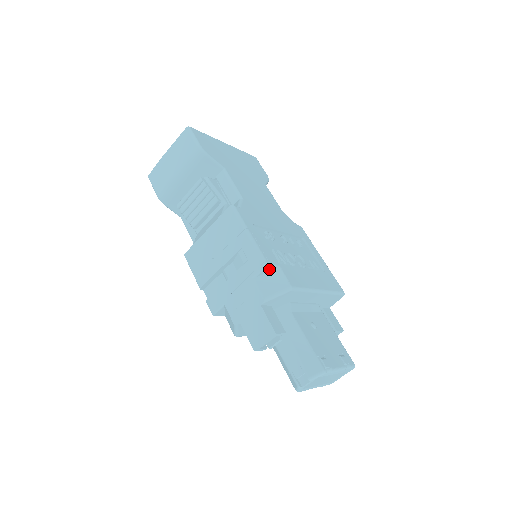
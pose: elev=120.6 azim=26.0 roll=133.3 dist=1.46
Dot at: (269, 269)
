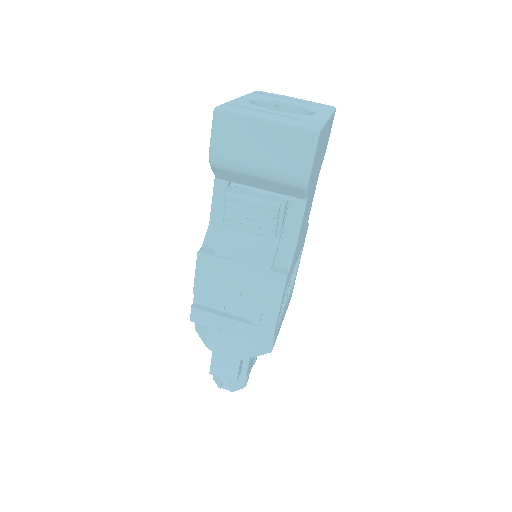
Dot at: occluded
